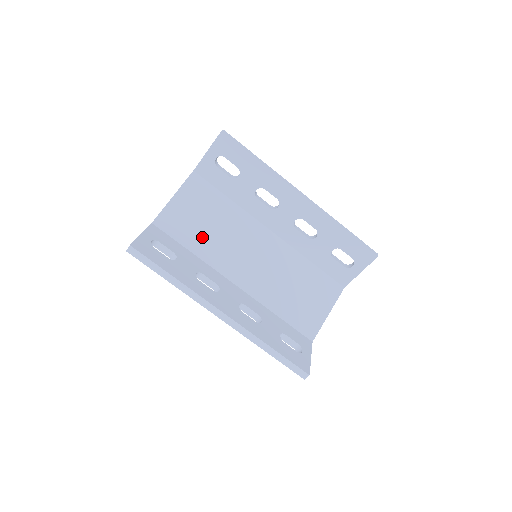
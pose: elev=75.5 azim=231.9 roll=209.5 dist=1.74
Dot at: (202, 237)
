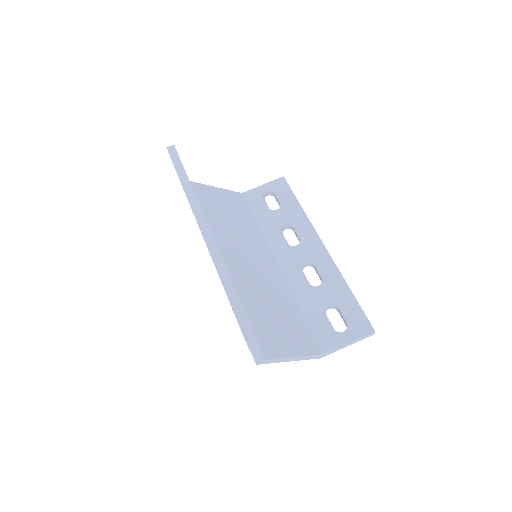
Dot at: (219, 217)
